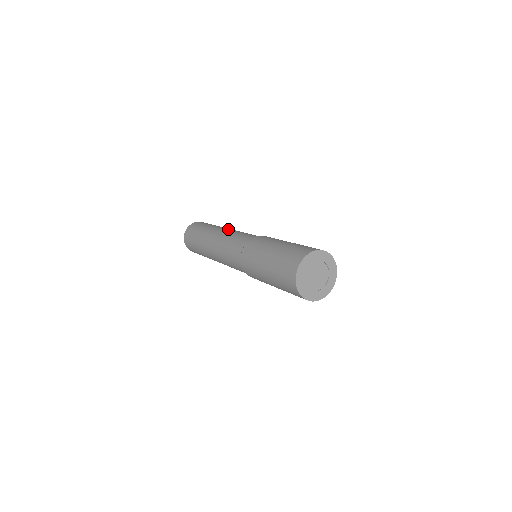
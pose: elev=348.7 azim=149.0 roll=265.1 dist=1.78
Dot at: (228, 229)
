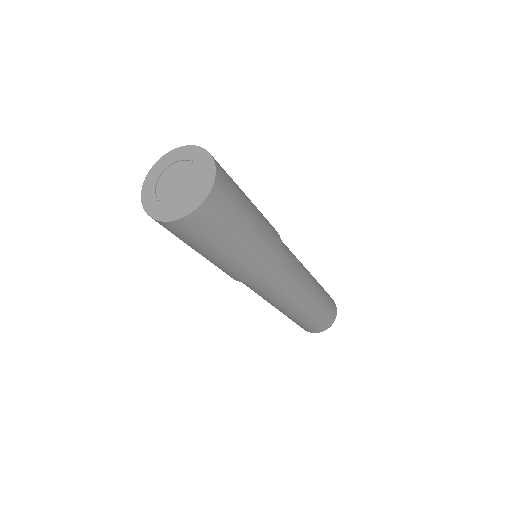
Dot at: occluded
